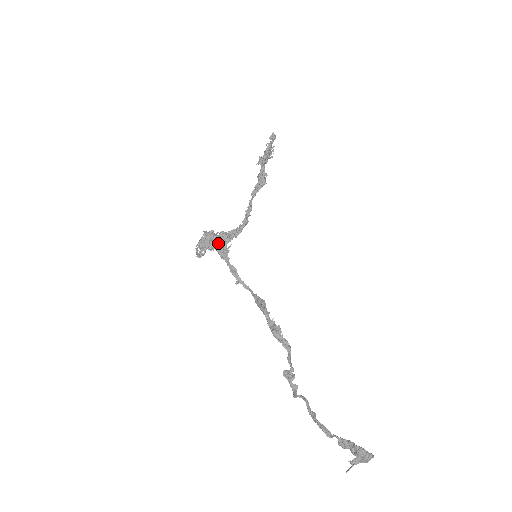
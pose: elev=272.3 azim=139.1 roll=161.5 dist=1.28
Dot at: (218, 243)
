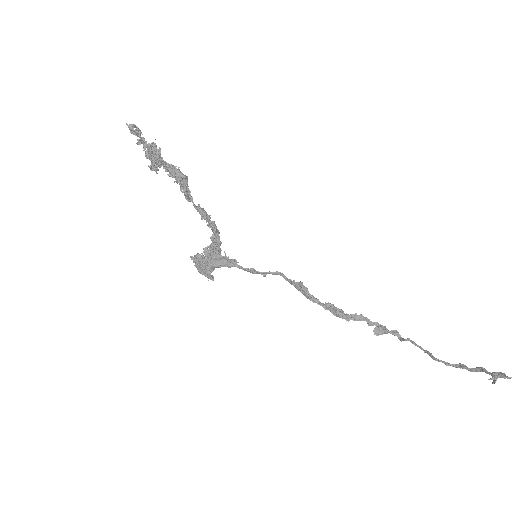
Dot at: (213, 262)
